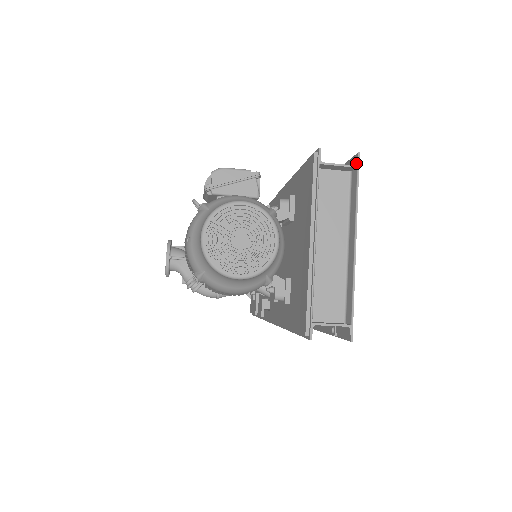
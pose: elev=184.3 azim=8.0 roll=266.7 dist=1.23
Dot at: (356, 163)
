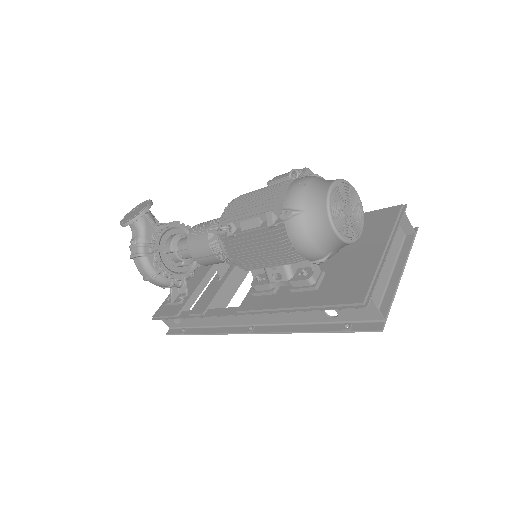
Dot at: (416, 231)
